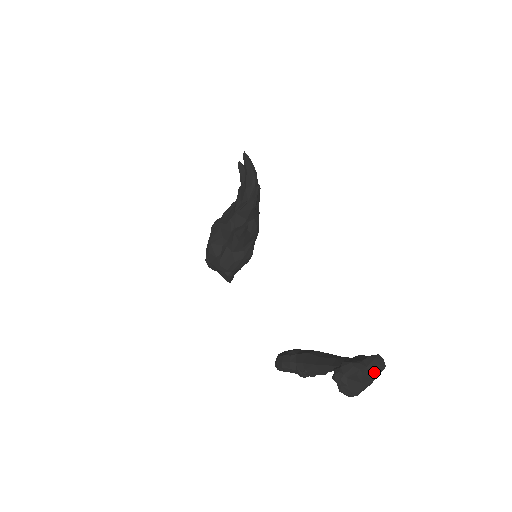
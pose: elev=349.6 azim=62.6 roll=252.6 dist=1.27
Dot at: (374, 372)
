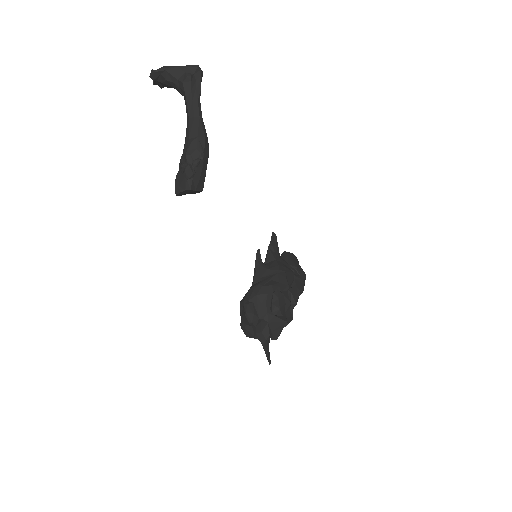
Dot at: (184, 68)
